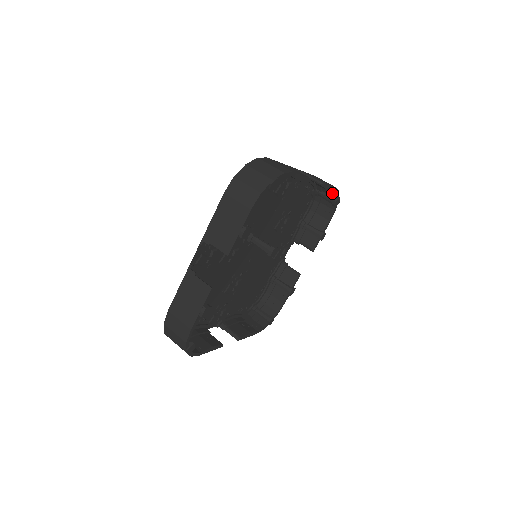
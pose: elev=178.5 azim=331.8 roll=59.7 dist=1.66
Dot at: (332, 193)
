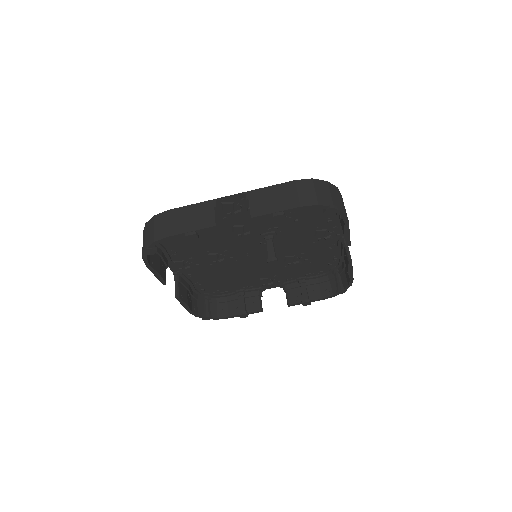
Dot at: (346, 281)
